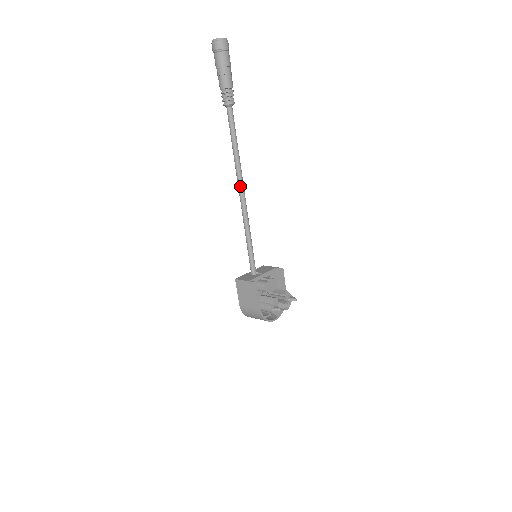
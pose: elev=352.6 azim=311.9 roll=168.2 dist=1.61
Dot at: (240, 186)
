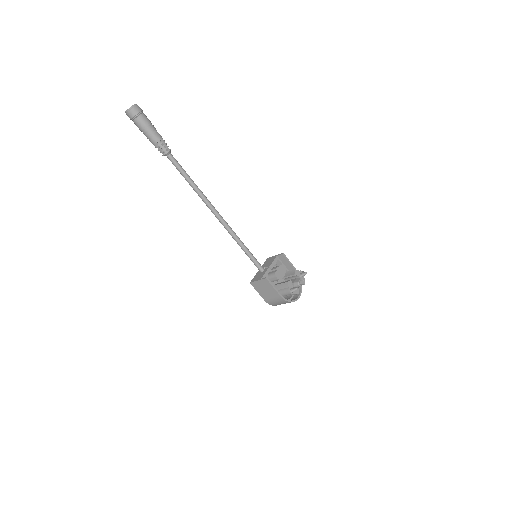
Dot at: (212, 210)
